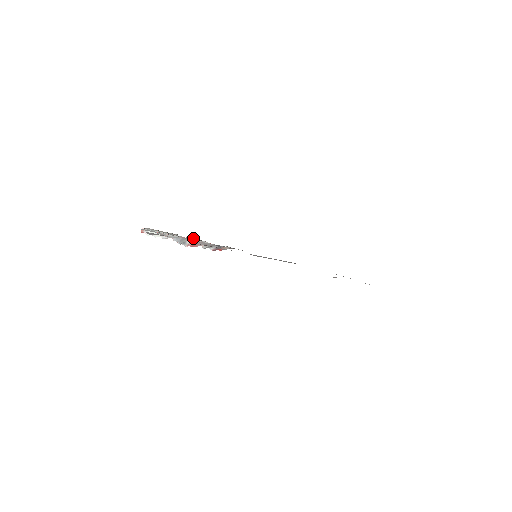
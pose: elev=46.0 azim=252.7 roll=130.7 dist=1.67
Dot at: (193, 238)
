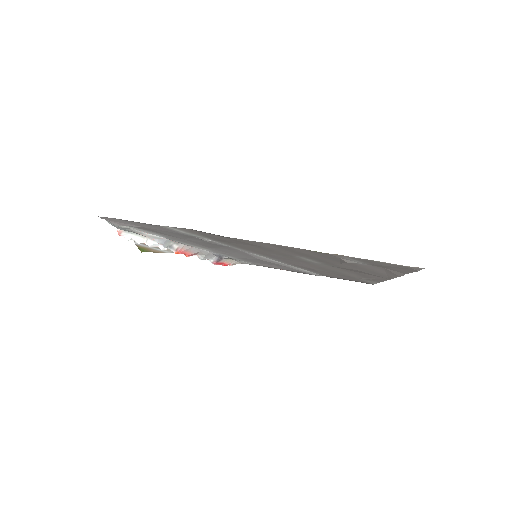
Dot at: occluded
